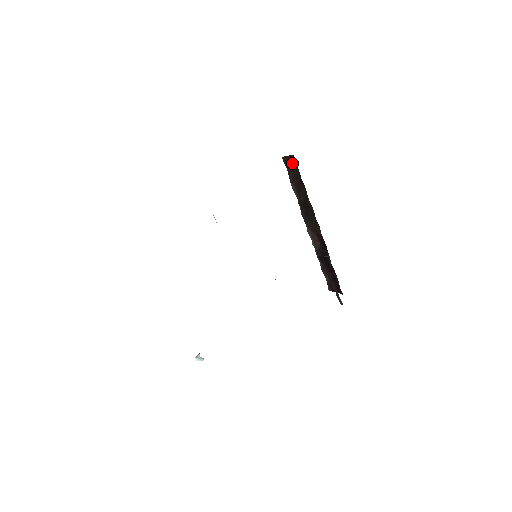
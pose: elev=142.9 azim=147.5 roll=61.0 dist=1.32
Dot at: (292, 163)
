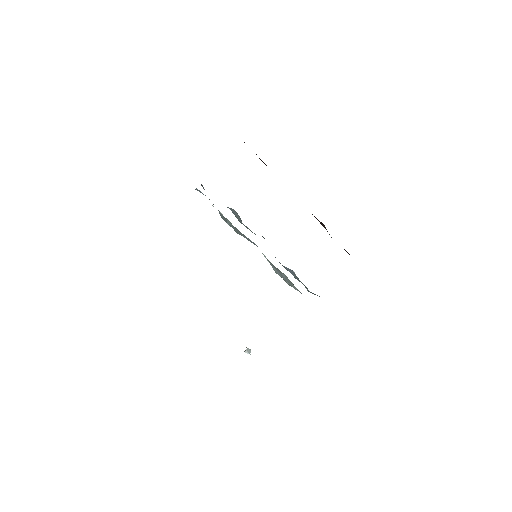
Dot at: occluded
